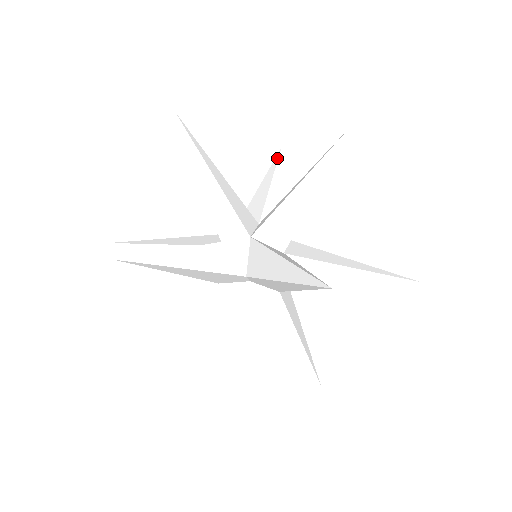
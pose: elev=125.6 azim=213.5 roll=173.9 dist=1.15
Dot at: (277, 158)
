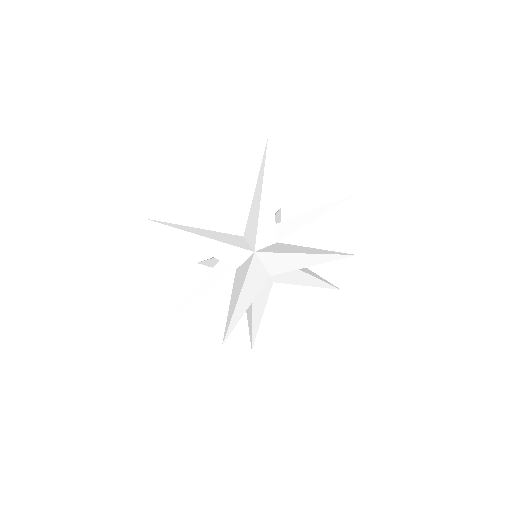
Dot at: (201, 177)
